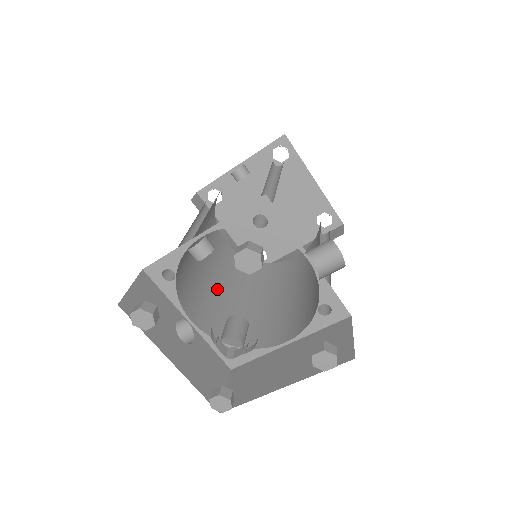
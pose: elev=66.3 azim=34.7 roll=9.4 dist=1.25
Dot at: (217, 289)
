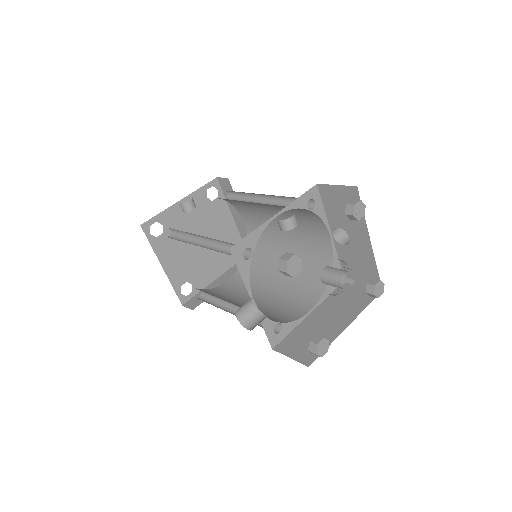
Dot at: occluded
